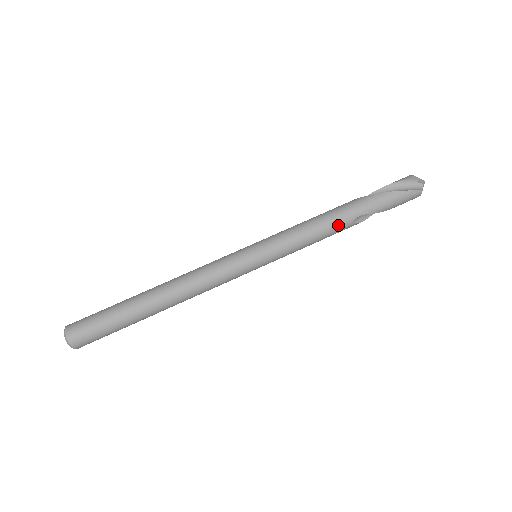
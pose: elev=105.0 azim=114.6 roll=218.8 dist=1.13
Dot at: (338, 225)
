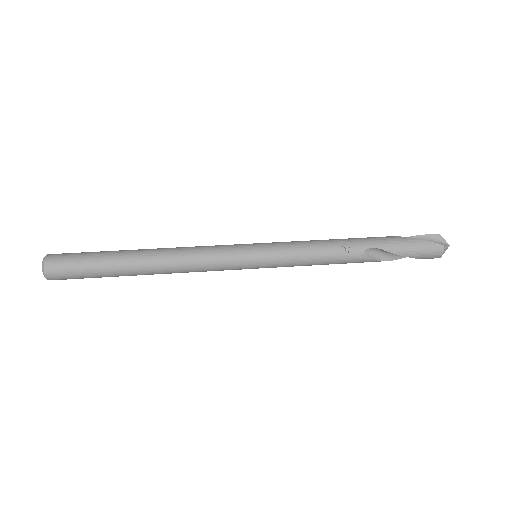
Dot at: (347, 249)
